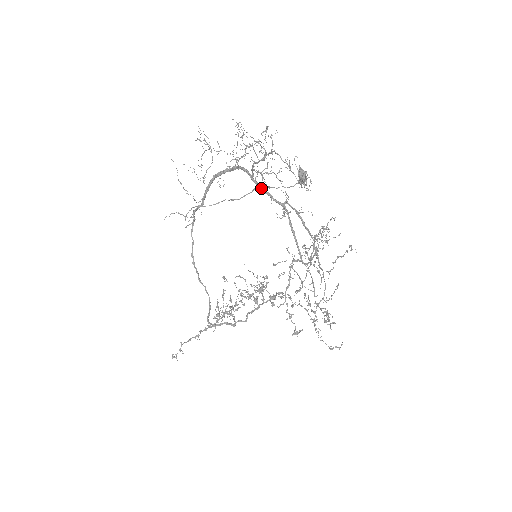
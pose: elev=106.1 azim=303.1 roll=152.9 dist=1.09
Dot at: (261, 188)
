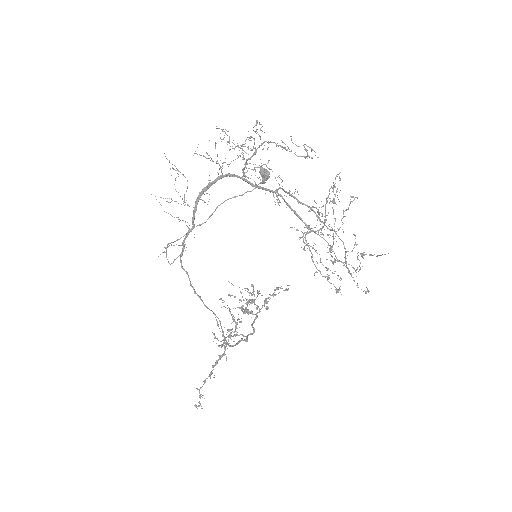
Dot at: (253, 184)
